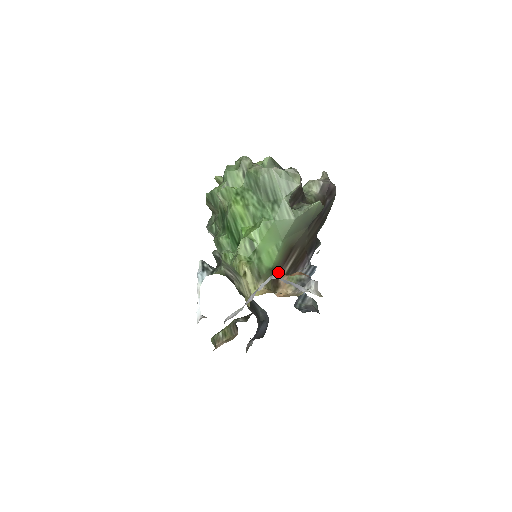
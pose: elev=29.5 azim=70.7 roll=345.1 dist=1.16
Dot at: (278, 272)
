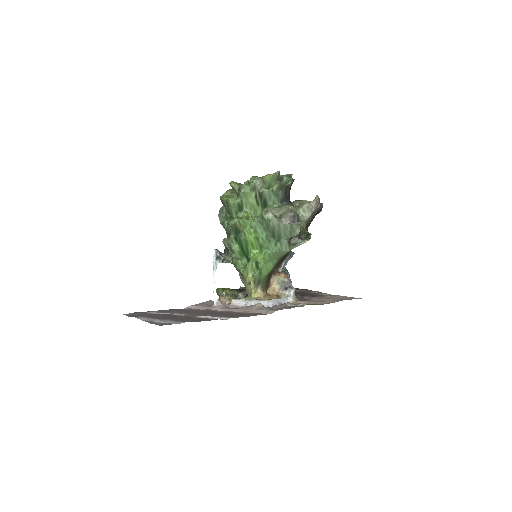
Dot at: (270, 275)
